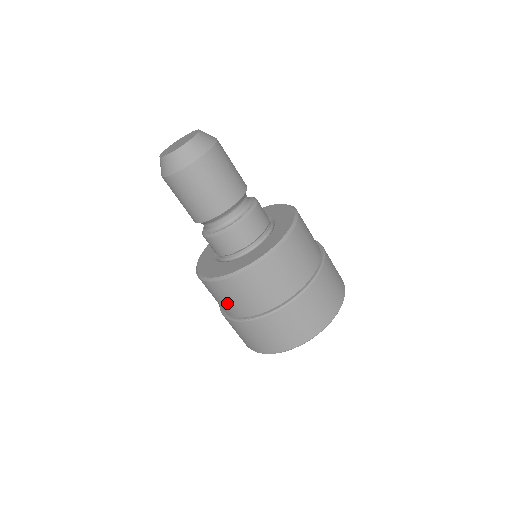
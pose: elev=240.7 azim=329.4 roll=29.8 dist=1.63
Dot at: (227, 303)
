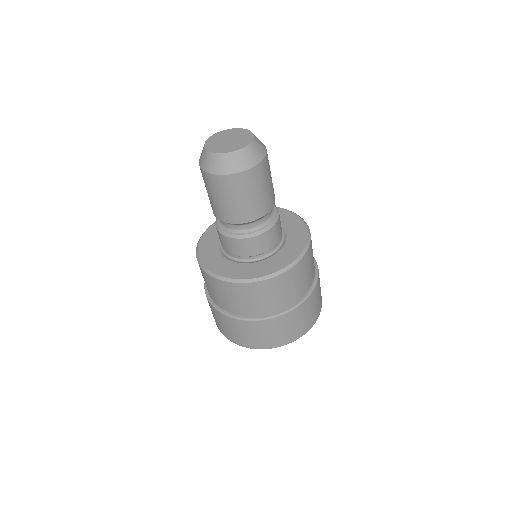
Dot at: (251, 303)
